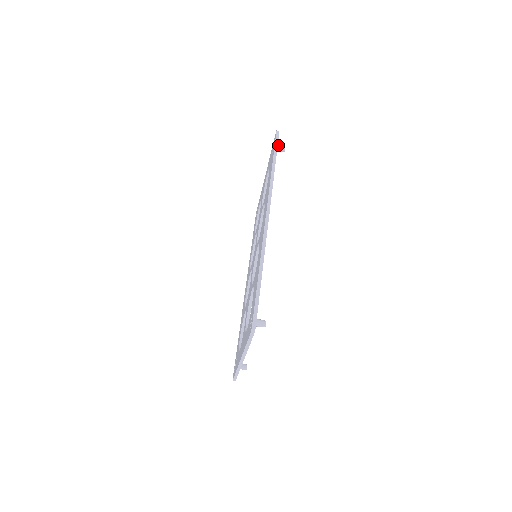
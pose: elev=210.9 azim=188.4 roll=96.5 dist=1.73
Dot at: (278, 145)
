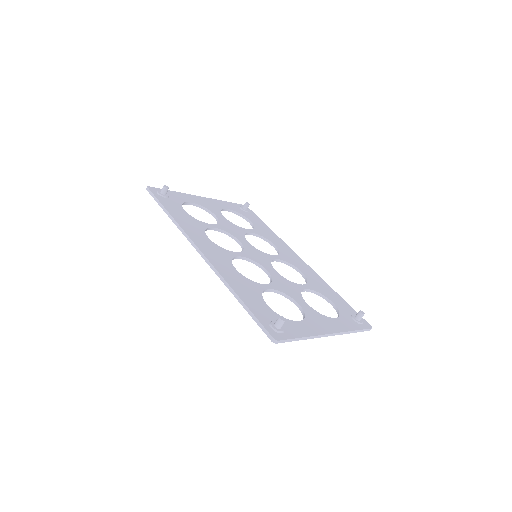
Dot at: (160, 192)
